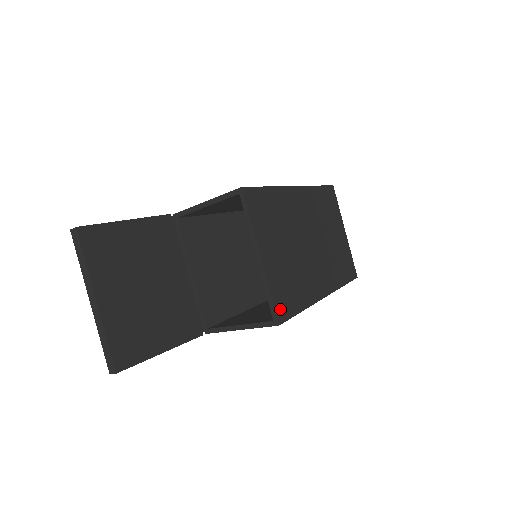
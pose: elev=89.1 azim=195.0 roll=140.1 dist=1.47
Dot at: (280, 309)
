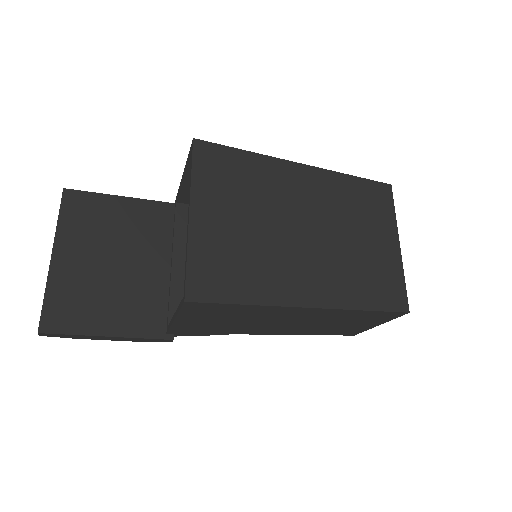
Dot at: (198, 284)
